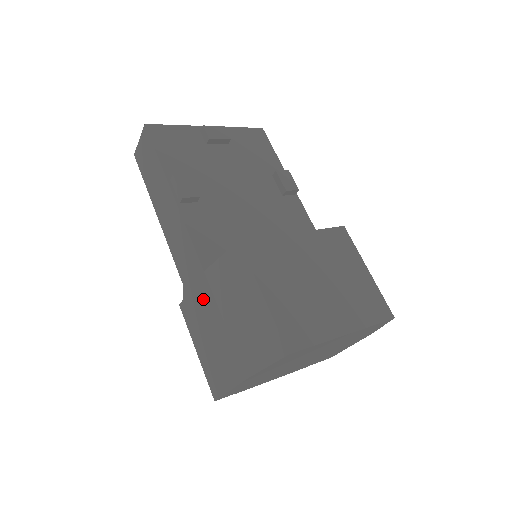
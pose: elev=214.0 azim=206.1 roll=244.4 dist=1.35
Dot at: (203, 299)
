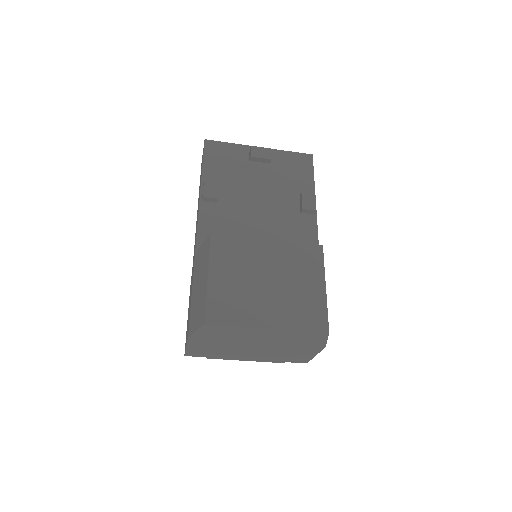
Dot at: (192, 275)
